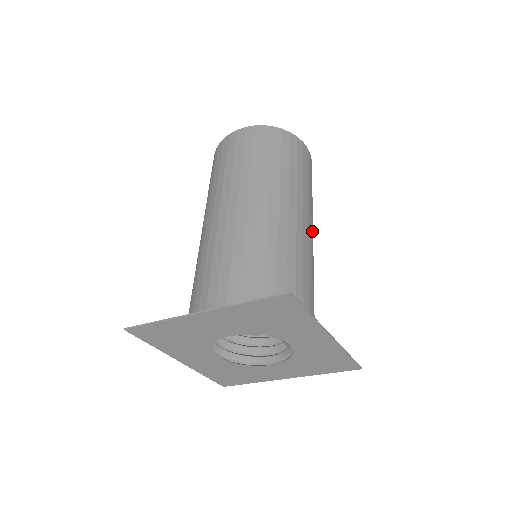
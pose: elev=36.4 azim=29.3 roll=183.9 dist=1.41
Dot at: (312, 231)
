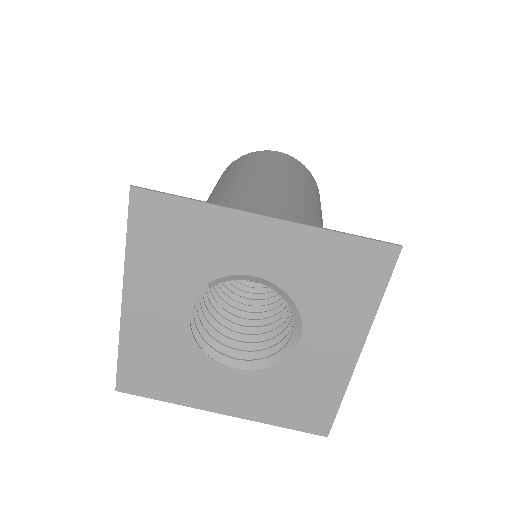
Dot at: (290, 189)
